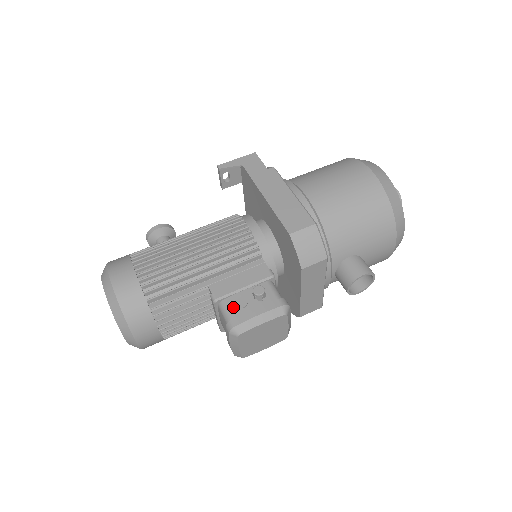
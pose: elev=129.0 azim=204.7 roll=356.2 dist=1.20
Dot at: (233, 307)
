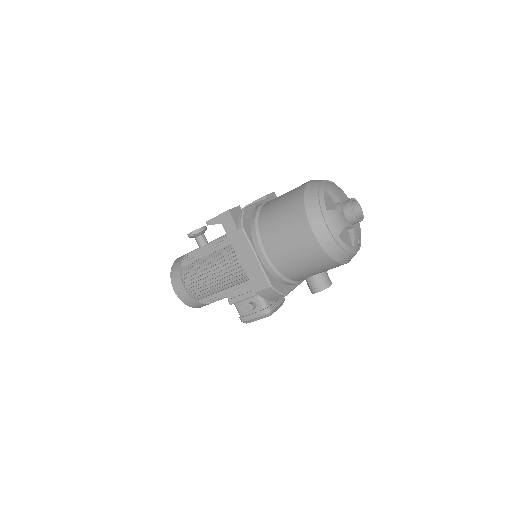
Dot at: (240, 310)
